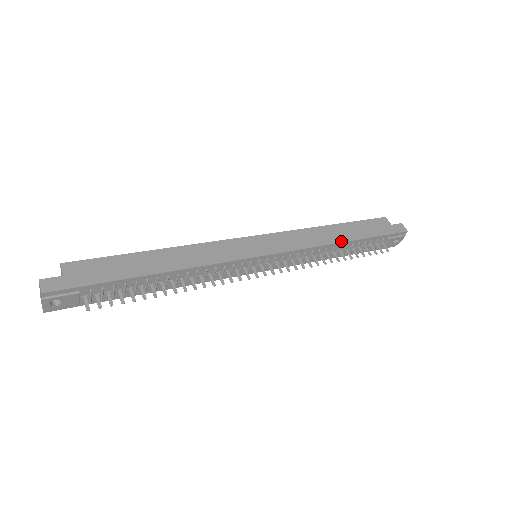
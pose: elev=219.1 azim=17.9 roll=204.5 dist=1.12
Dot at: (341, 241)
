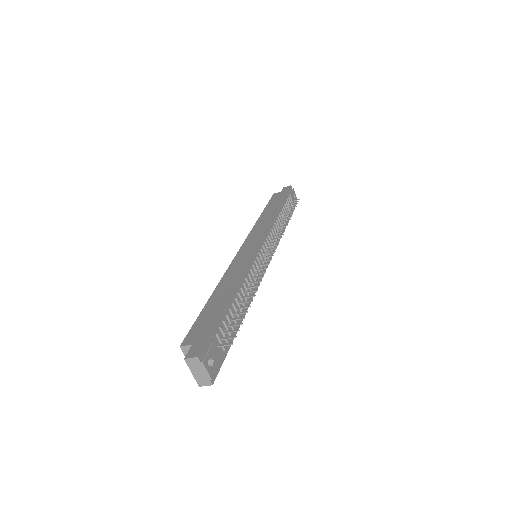
Dot at: (276, 211)
